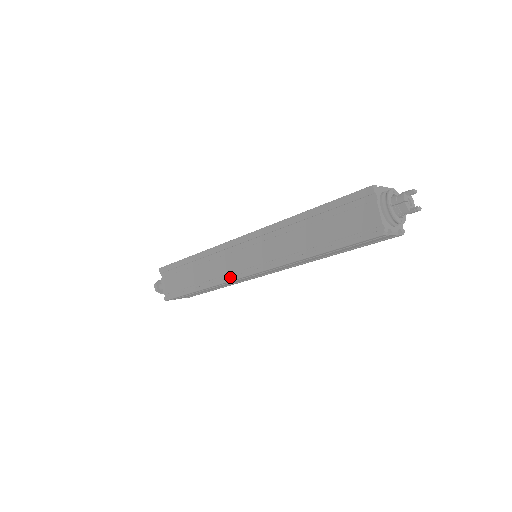
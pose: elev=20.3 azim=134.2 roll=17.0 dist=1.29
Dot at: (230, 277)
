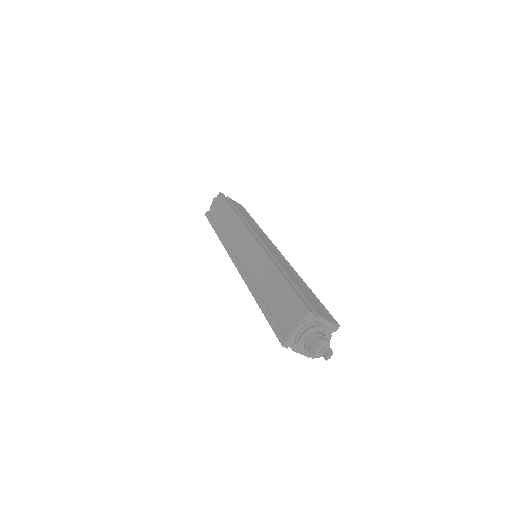
Dot at: occluded
